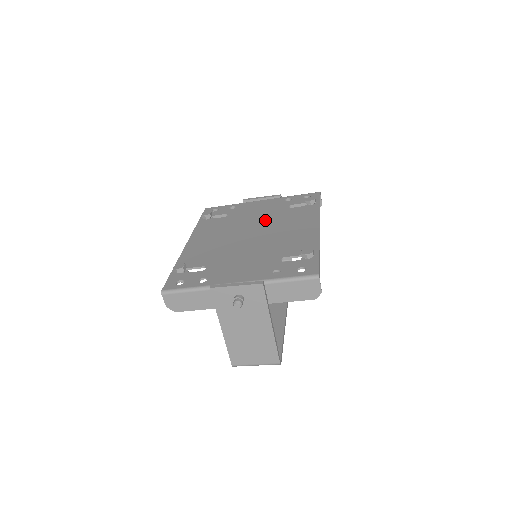
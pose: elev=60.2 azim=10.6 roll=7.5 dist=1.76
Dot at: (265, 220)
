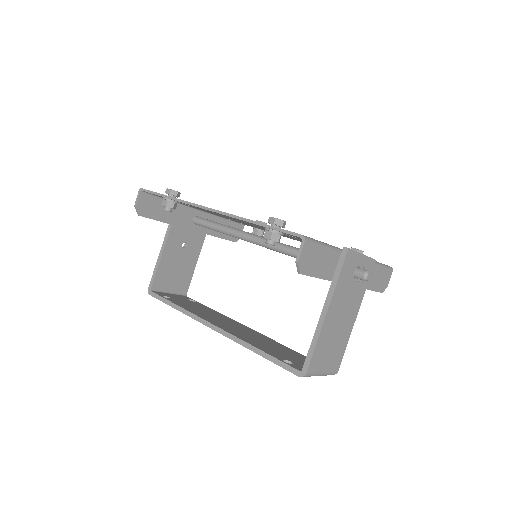
Dot at: occluded
